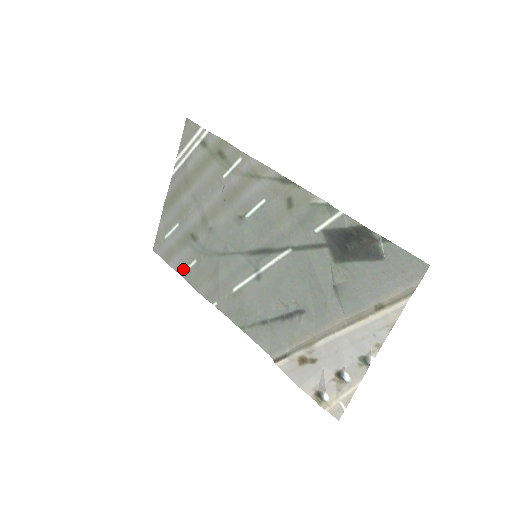
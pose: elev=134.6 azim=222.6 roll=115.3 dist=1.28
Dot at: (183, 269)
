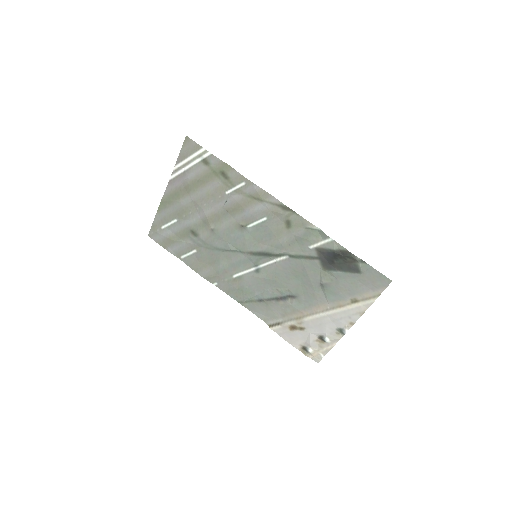
Dot at: (182, 255)
